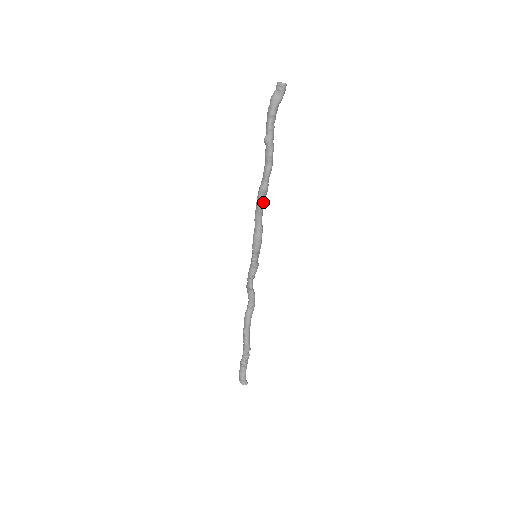
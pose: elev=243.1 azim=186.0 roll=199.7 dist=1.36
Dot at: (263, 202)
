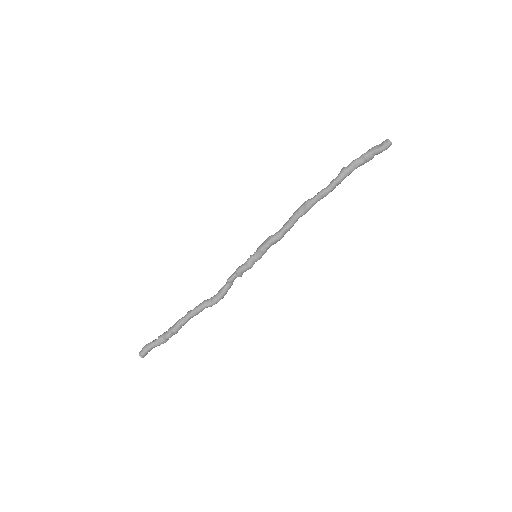
Dot at: (299, 214)
